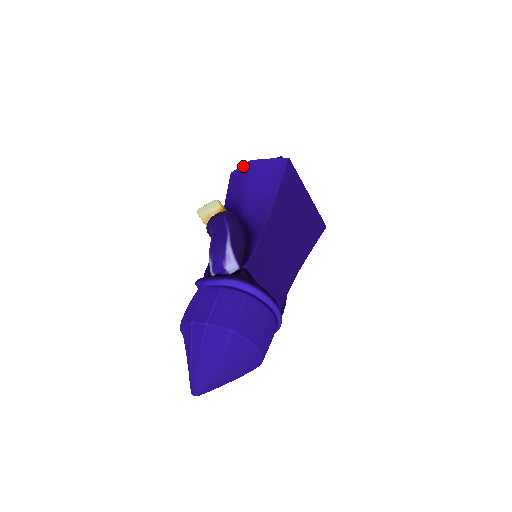
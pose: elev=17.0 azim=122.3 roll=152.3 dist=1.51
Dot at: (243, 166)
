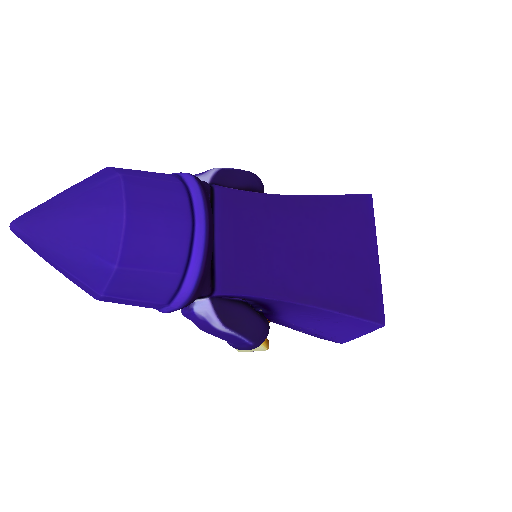
Dot at: occluded
